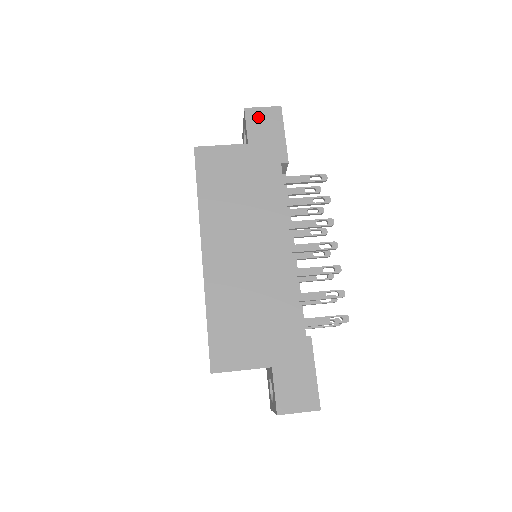
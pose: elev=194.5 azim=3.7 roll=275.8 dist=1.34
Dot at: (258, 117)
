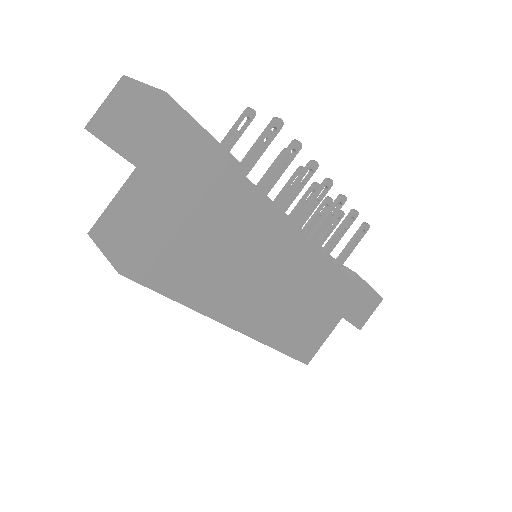
Dot at: (152, 147)
